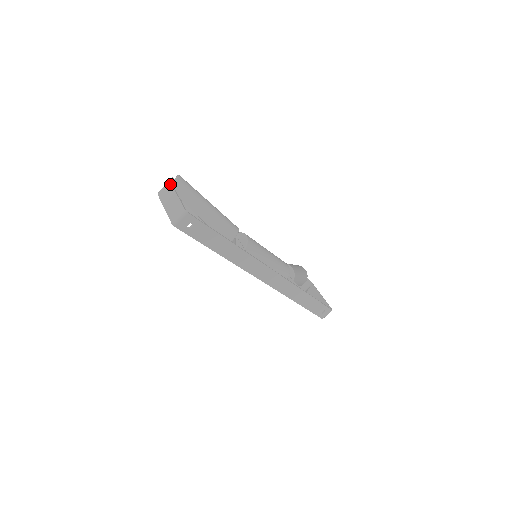
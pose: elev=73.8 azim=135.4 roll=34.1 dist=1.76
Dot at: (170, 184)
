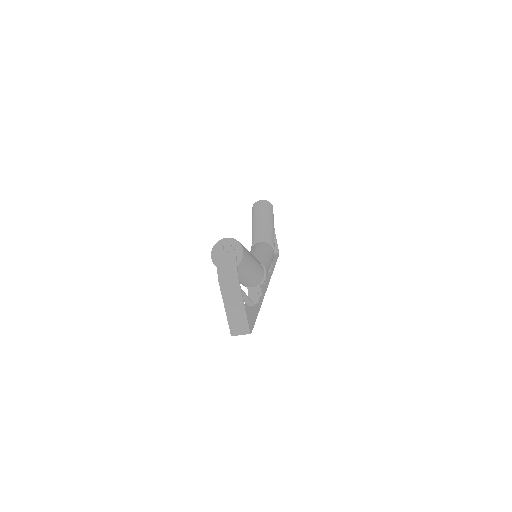
Dot at: (238, 283)
